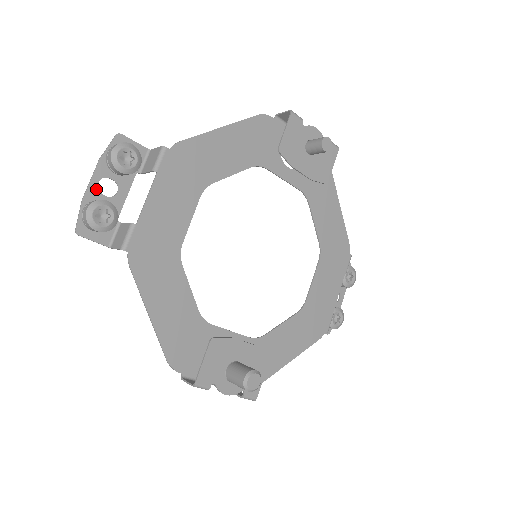
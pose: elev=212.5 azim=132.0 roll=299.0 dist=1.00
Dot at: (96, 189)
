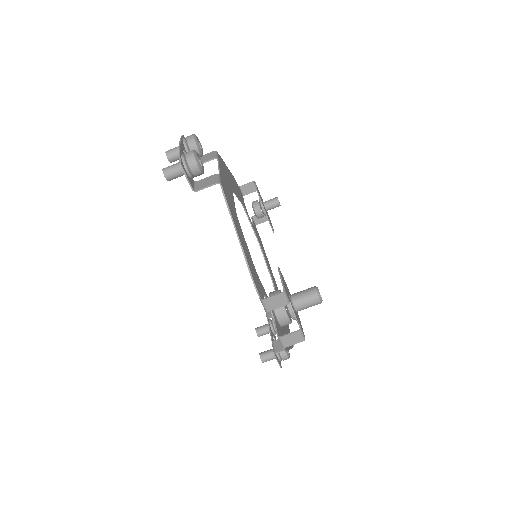
Dot at: (183, 152)
